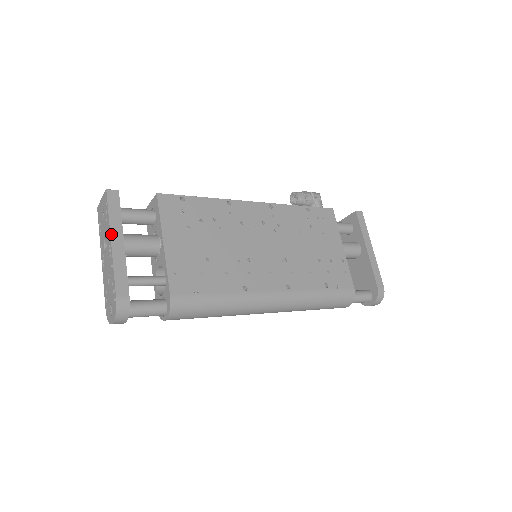
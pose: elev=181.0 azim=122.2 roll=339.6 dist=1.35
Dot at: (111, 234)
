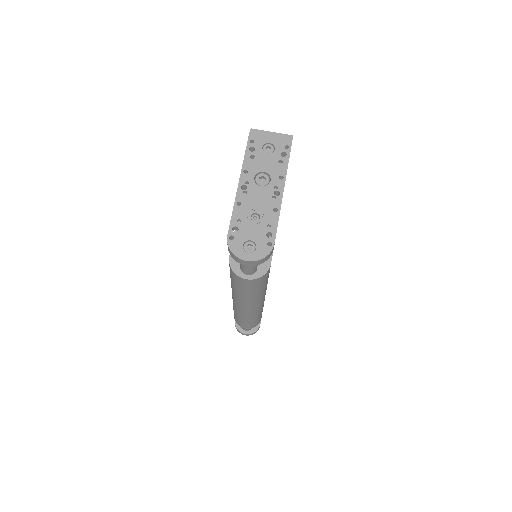
Dot at: (285, 180)
